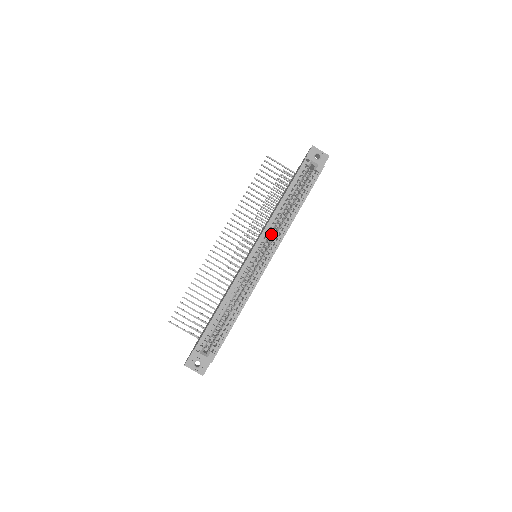
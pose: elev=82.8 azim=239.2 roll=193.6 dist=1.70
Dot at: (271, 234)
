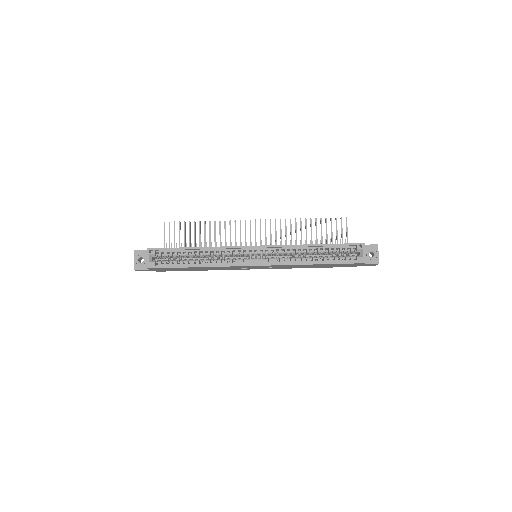
Dot at: occluded
